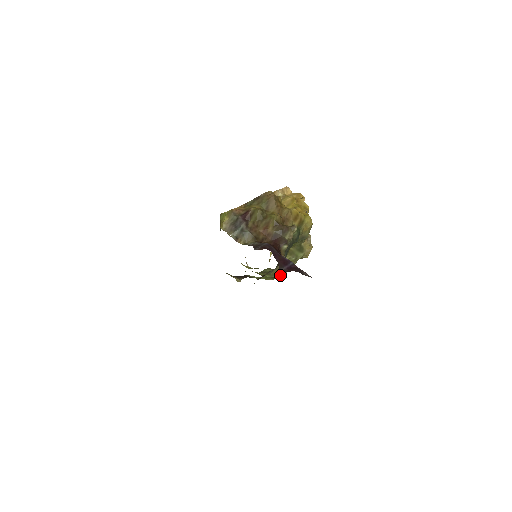
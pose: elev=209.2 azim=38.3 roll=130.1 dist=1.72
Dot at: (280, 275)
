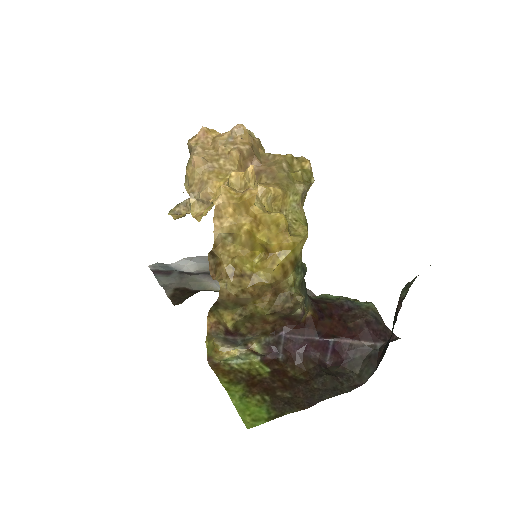
Dot at: occluded
